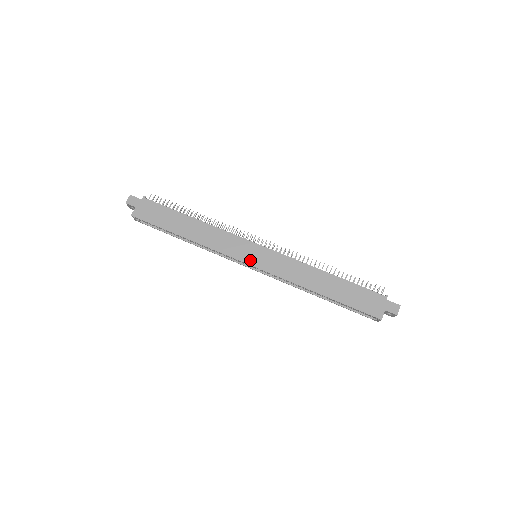
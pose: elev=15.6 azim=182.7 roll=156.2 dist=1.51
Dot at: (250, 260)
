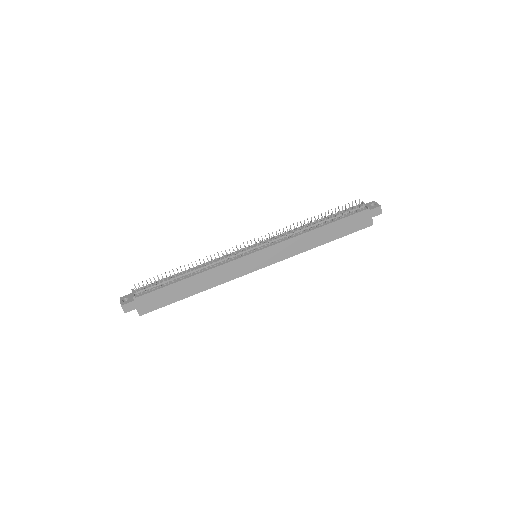
Dot at: (258, 266)
